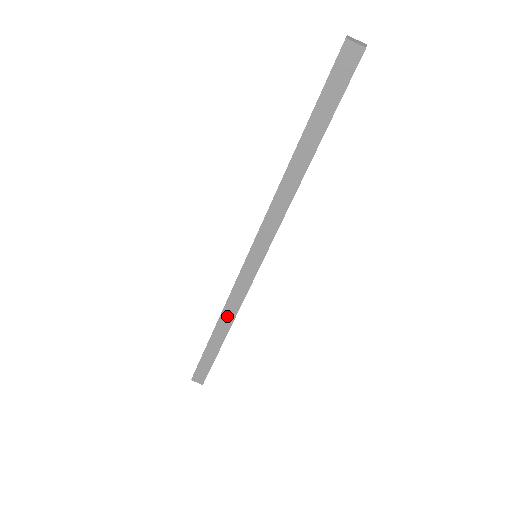
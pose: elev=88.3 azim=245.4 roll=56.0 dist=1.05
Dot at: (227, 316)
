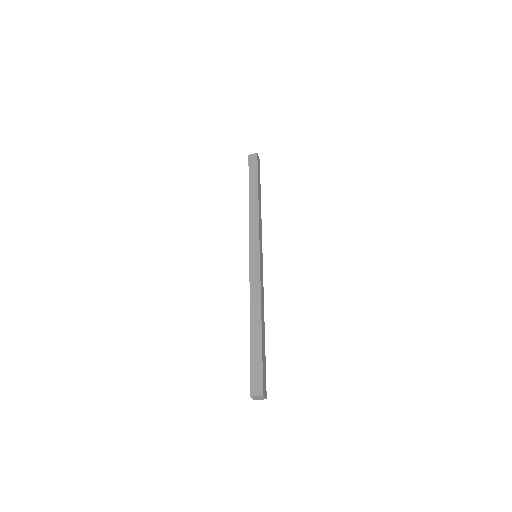
Dot at: occluded
